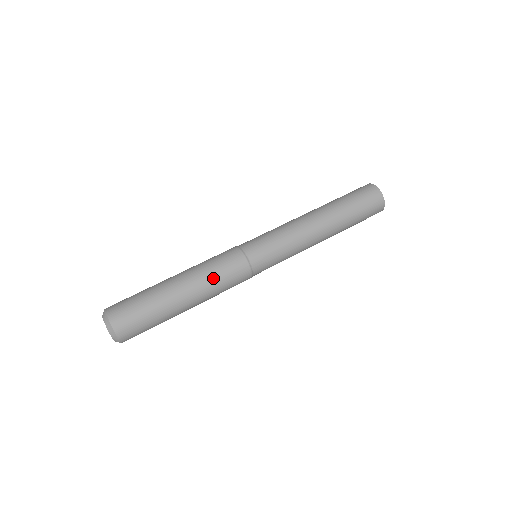
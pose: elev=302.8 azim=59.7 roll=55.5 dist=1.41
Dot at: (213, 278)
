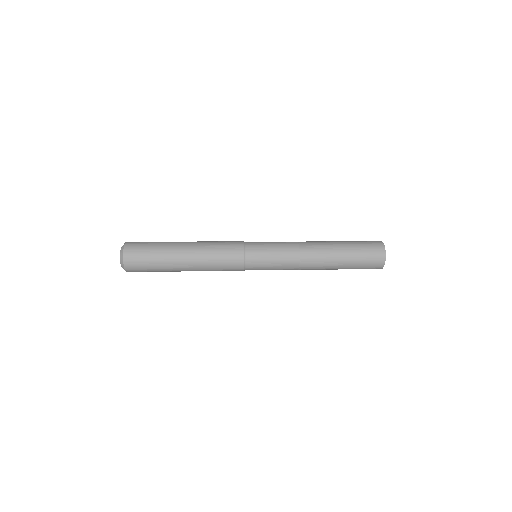
Dot at: occluded
